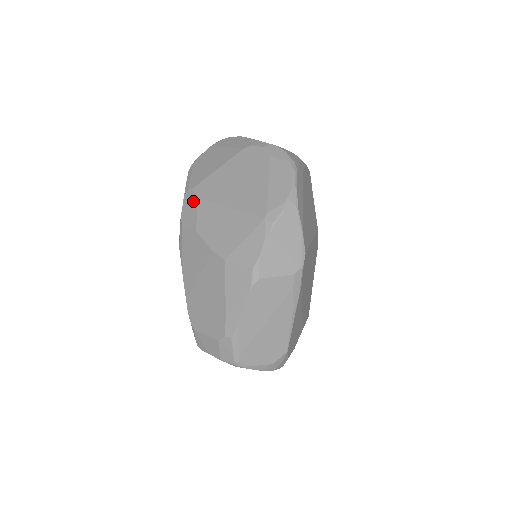
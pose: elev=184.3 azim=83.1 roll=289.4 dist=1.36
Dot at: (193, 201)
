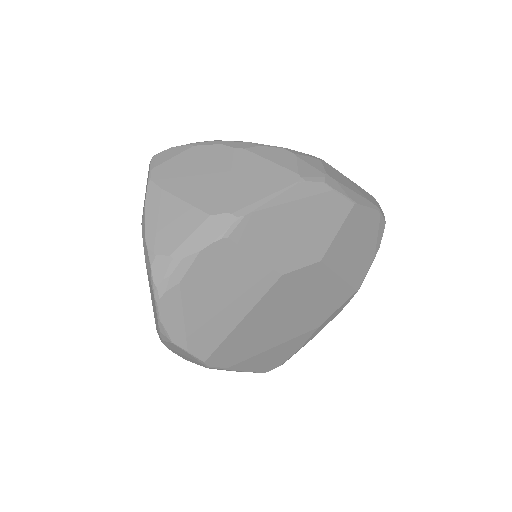
Dot at: occluded
